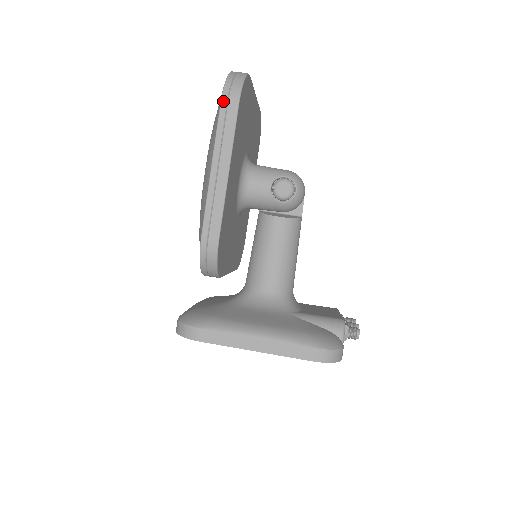
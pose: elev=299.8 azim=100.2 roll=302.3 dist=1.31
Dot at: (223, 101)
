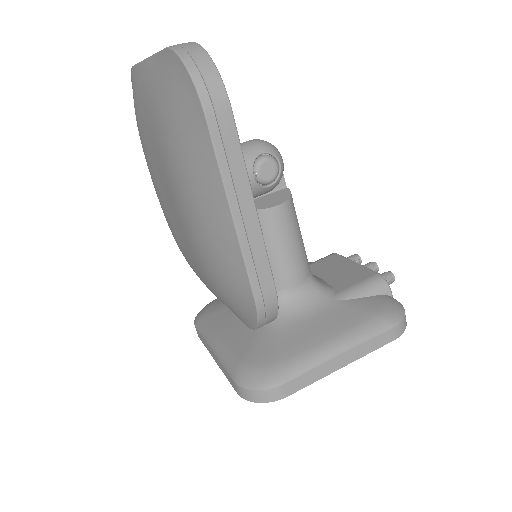
Dot at: (208, 113)
